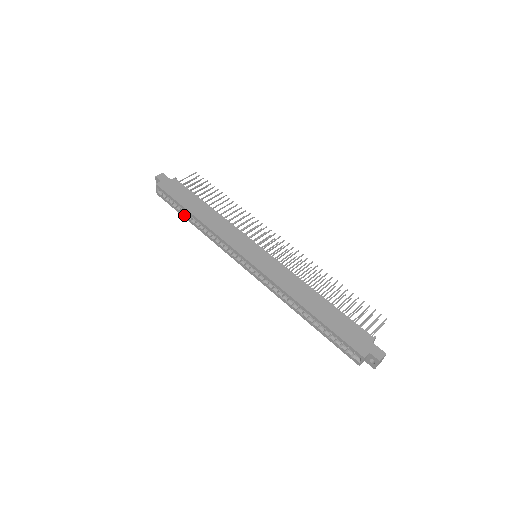
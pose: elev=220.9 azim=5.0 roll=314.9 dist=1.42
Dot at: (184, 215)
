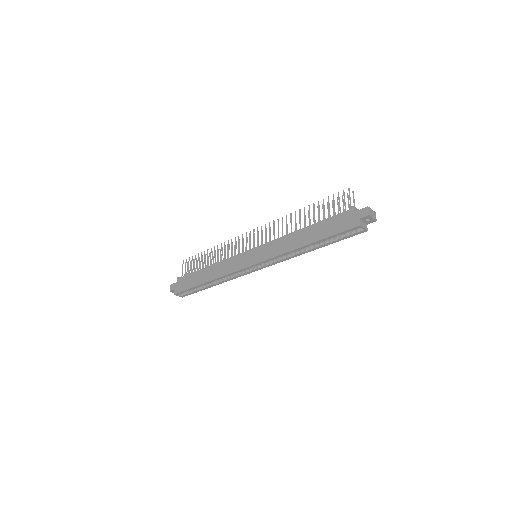
Dot at: (204, 288)
